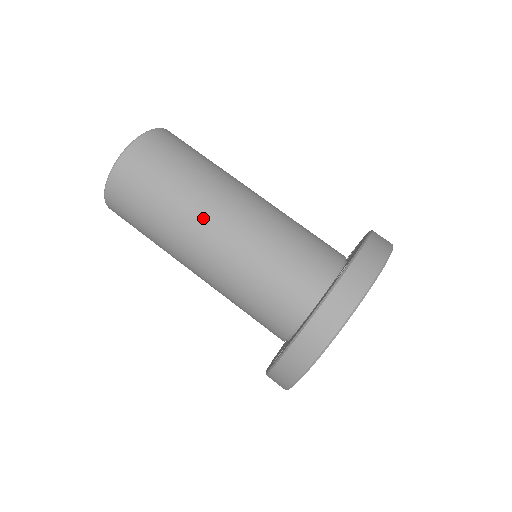
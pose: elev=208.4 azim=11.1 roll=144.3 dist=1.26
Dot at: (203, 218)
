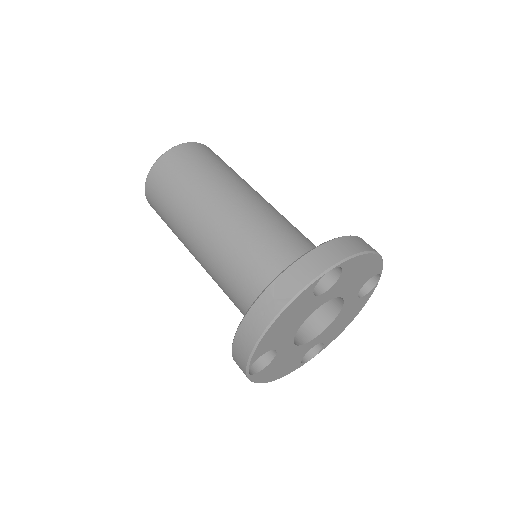
Dot at: (205, 210)
